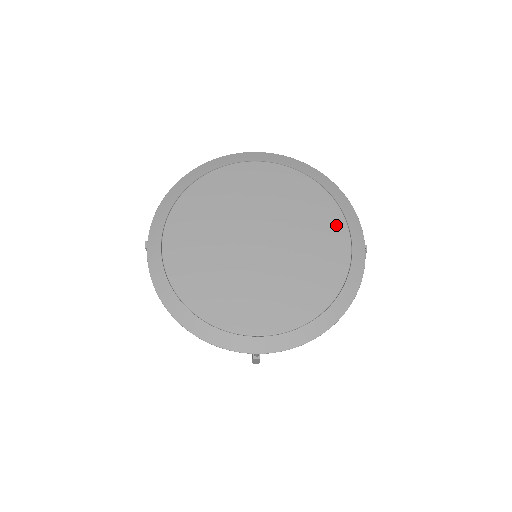
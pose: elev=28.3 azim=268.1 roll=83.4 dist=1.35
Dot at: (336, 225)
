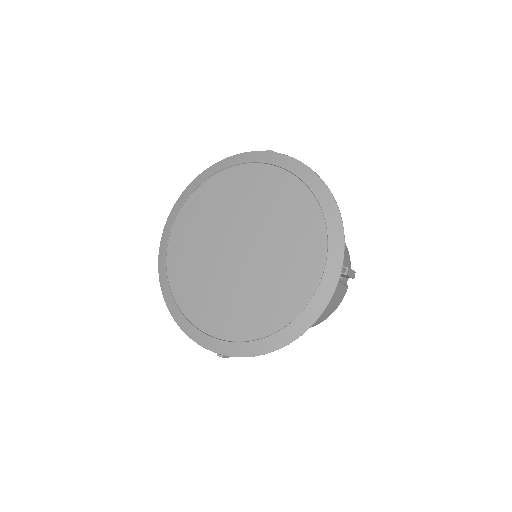
Dot at: (315, 243)
